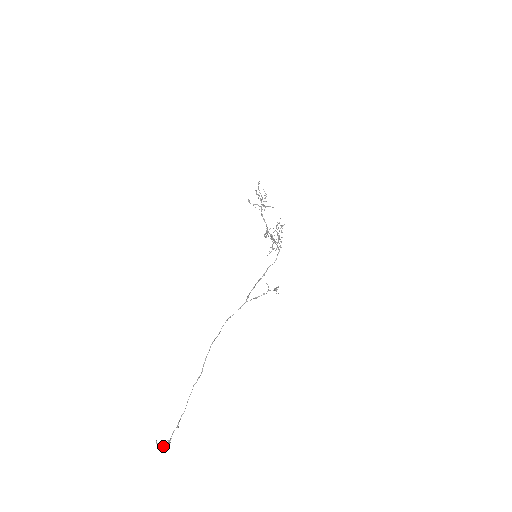
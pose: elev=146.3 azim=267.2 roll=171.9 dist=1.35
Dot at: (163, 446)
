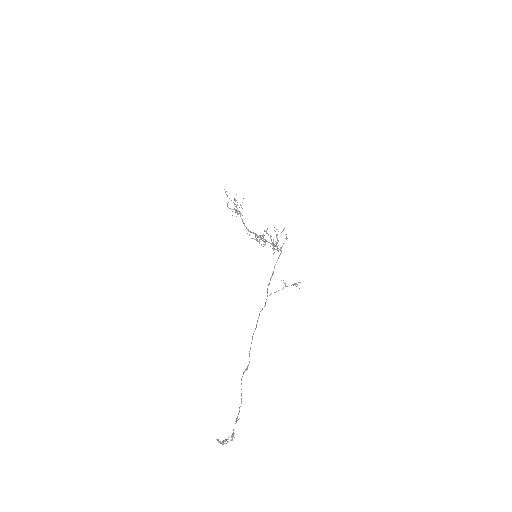
Dot at: (226, 443)
